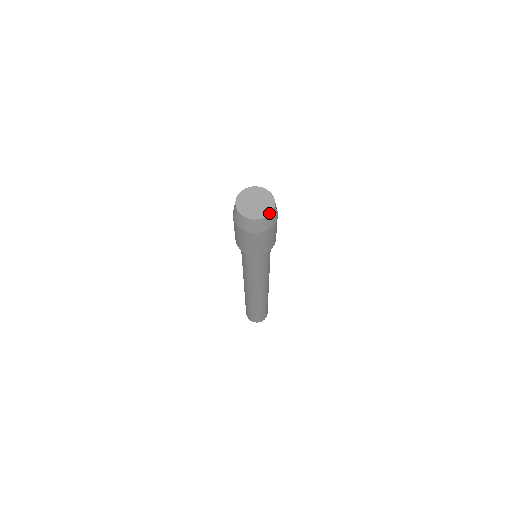
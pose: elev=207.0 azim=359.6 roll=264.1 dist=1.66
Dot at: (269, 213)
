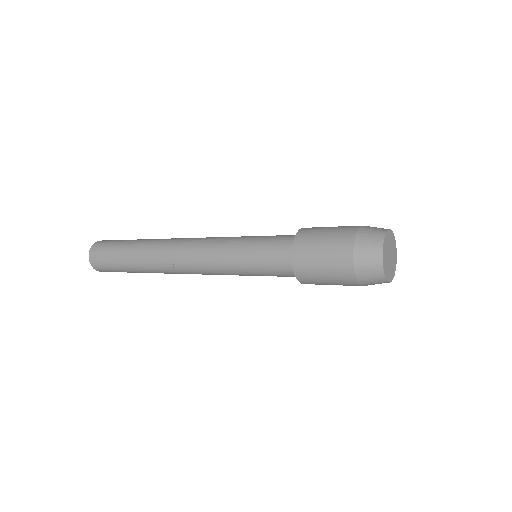
Dot at: occluded
